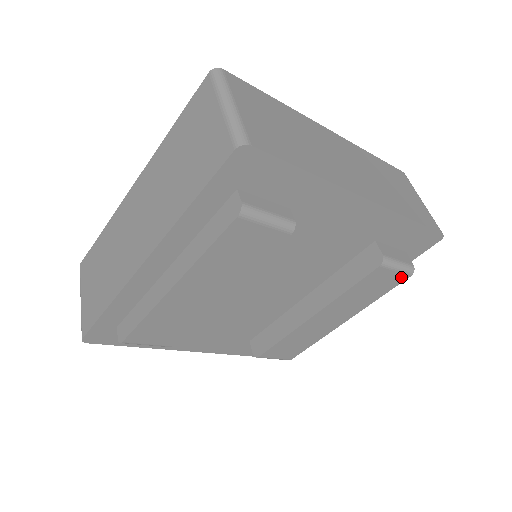
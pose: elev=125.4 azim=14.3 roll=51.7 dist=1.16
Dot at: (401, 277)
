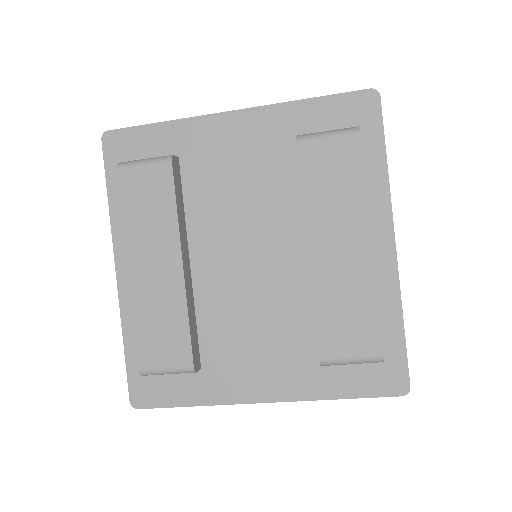
Dot at: (349, 142)
